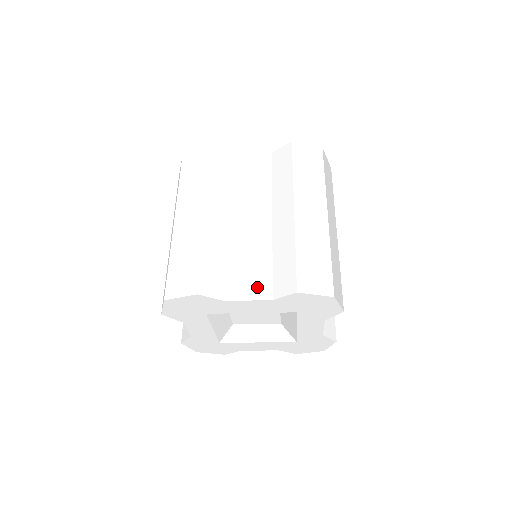
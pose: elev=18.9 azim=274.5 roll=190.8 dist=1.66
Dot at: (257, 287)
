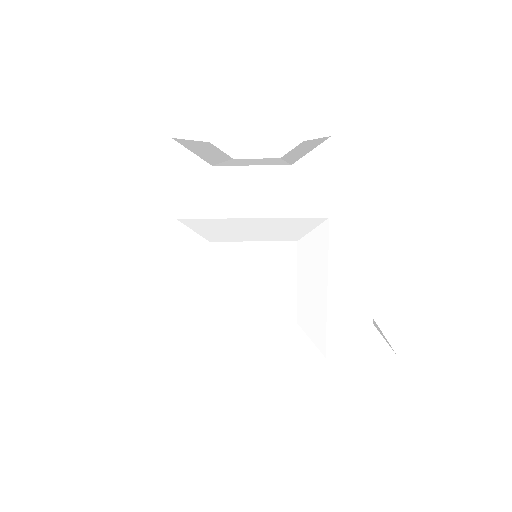
Dot at: (265, 164)
